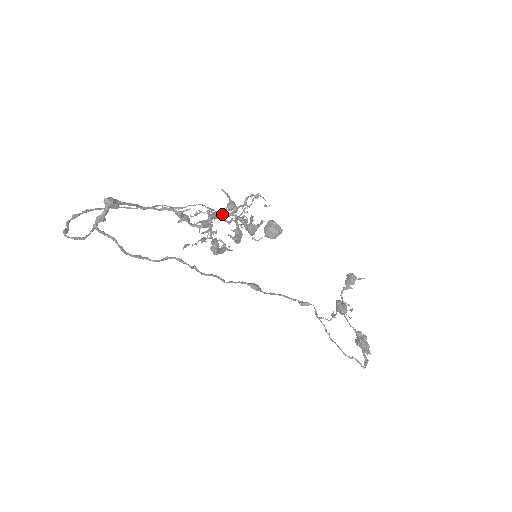
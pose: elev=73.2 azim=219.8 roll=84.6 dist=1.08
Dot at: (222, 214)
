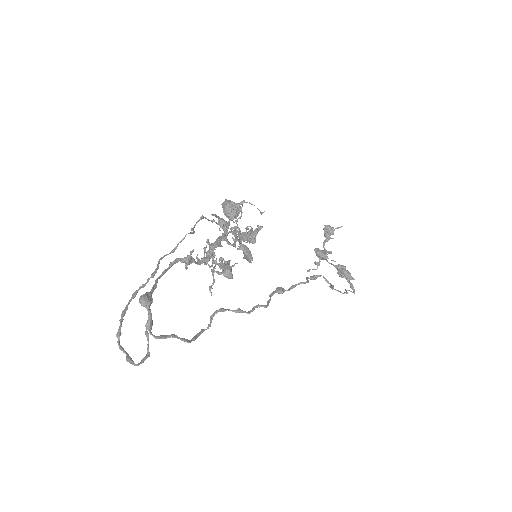
Dot at: (223, 239)
